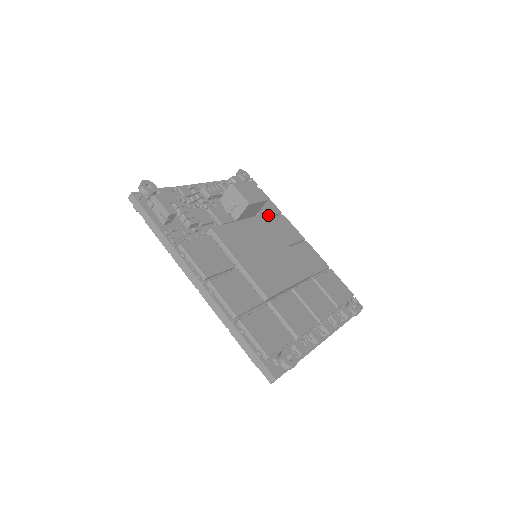
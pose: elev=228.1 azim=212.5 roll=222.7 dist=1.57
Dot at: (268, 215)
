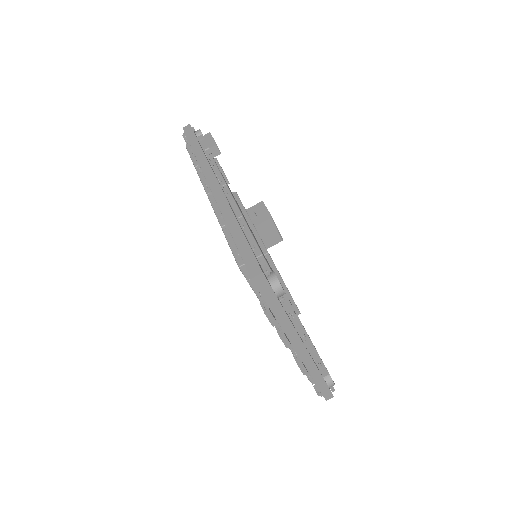
Dot at: occluded
